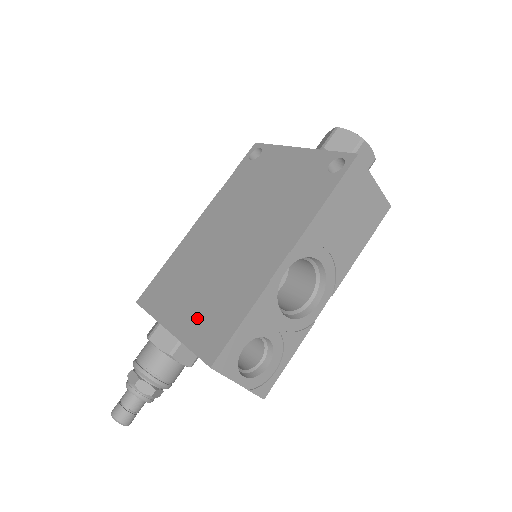
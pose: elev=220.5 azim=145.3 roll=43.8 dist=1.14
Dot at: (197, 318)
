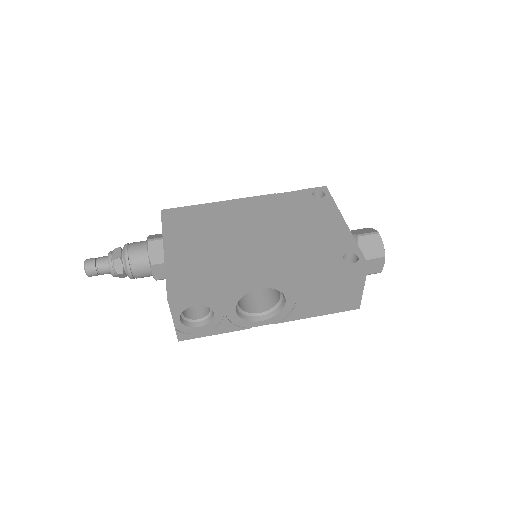
Dot at: (187, 261)
